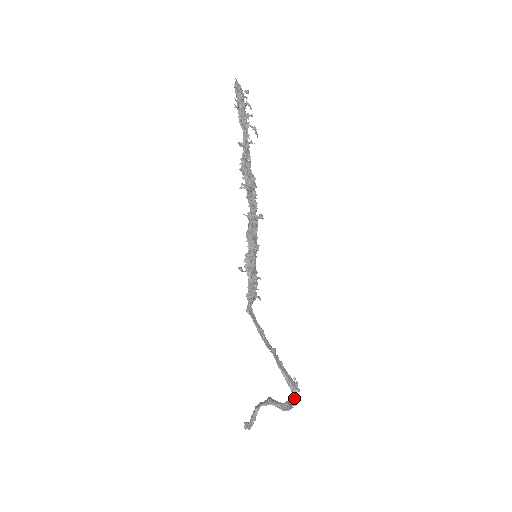
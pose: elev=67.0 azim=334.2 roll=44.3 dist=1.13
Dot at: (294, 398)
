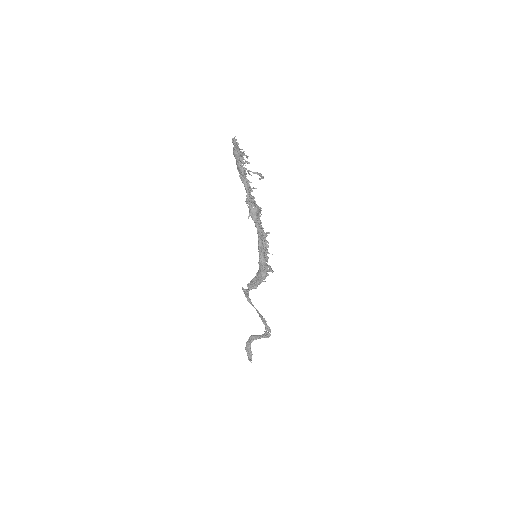
Dot at: (268, 327)
